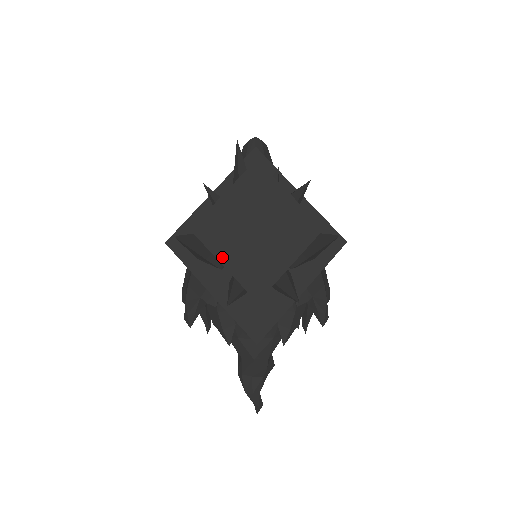
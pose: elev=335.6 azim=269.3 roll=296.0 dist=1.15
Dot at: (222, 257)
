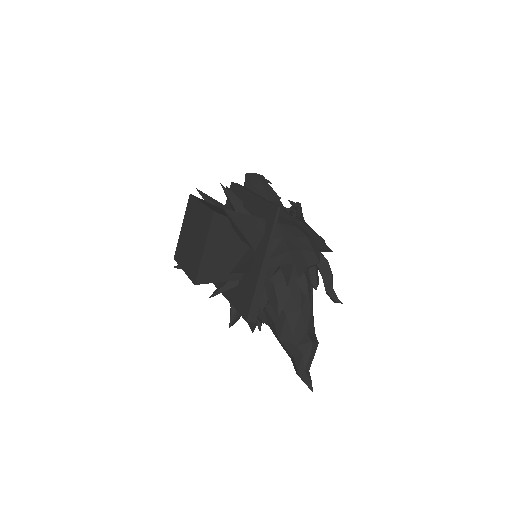
Dot at: (183, 266)
